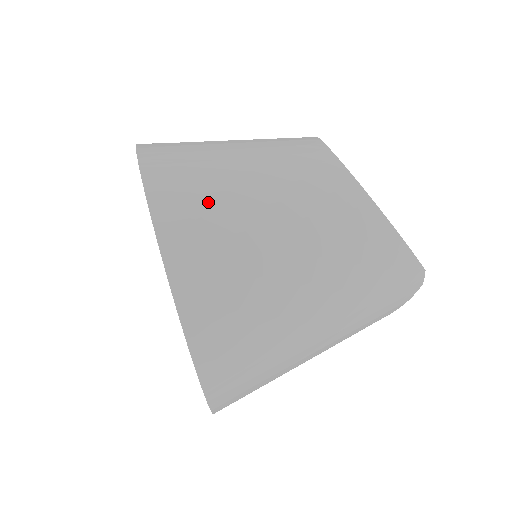
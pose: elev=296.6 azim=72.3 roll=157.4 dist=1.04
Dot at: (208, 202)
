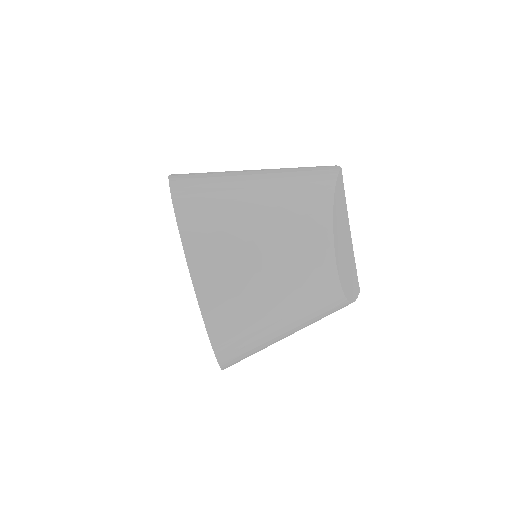
Dot at: (249, 339)
